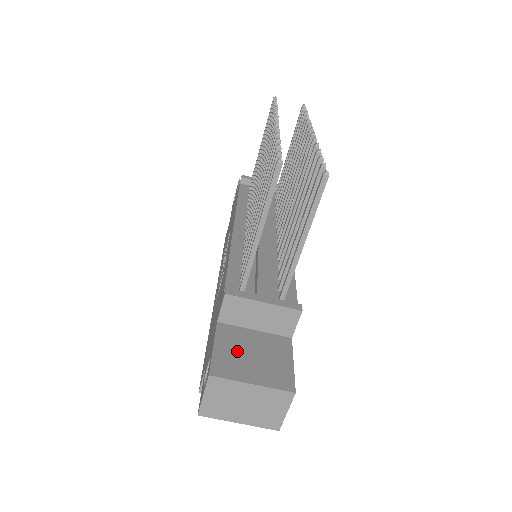
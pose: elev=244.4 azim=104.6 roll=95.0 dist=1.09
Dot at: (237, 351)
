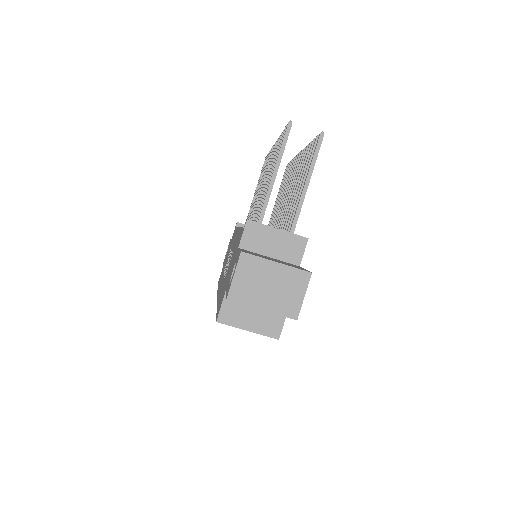
Dot at: (259, 255)
